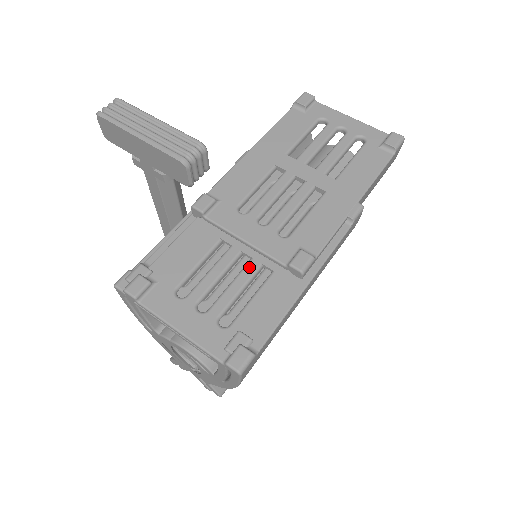
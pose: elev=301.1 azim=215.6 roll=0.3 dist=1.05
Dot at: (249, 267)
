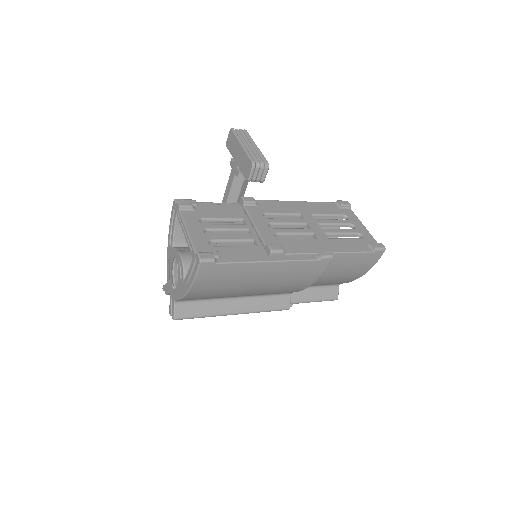
Dot at: (247, 236)
